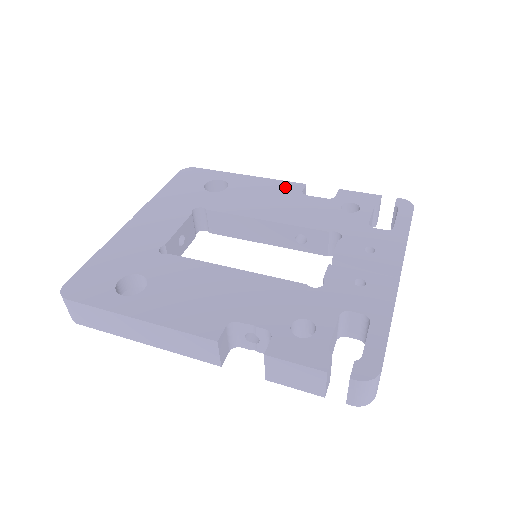
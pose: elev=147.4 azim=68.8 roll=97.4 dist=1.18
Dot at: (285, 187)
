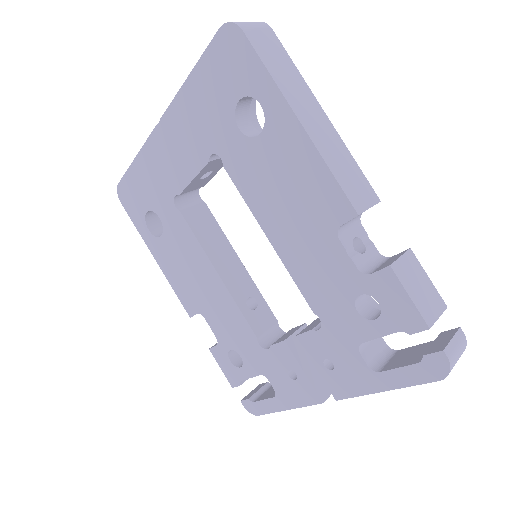
Dot at: (326, 198)
